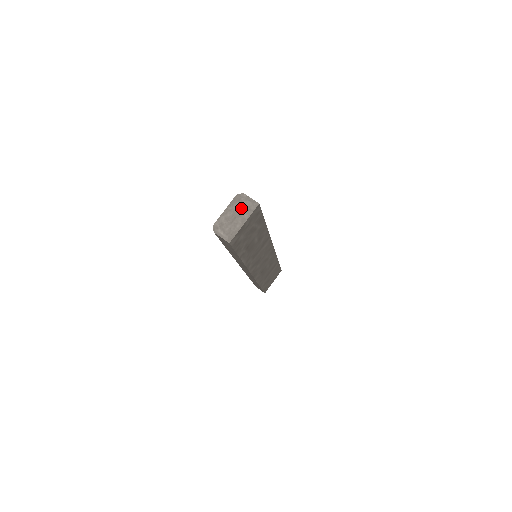
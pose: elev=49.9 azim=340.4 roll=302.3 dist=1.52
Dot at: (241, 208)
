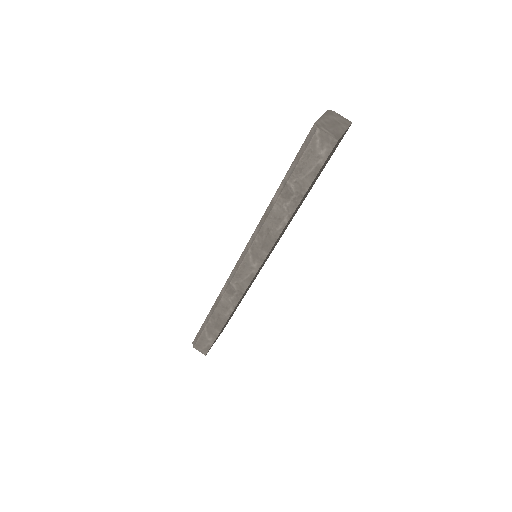
Dot at: (337, 120)
